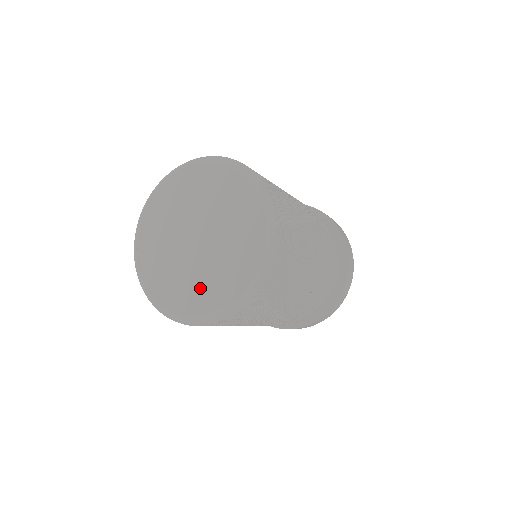
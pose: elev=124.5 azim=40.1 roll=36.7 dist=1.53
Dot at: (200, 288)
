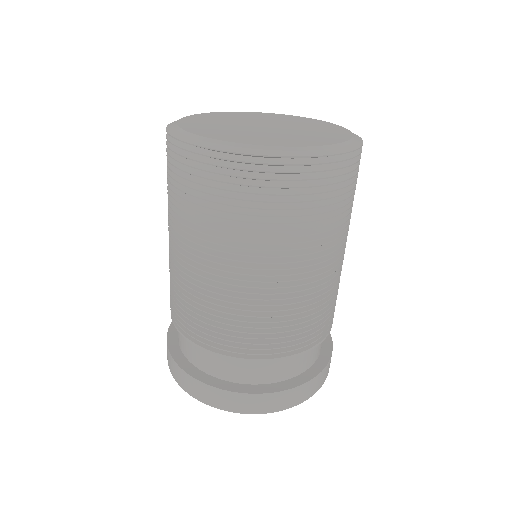
Dot at: (305, 137)
